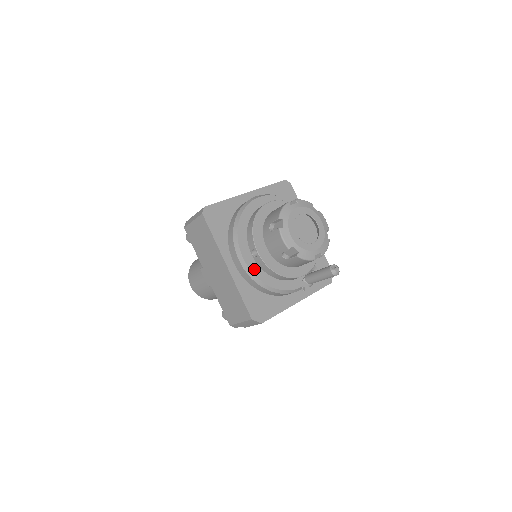
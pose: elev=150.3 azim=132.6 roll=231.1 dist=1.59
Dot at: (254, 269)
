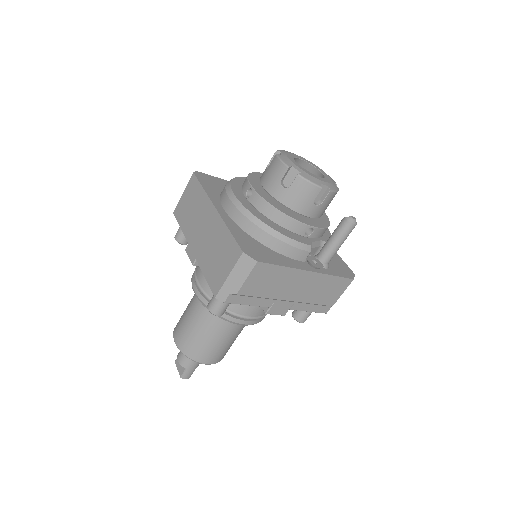
Dot at: (248, 207)
